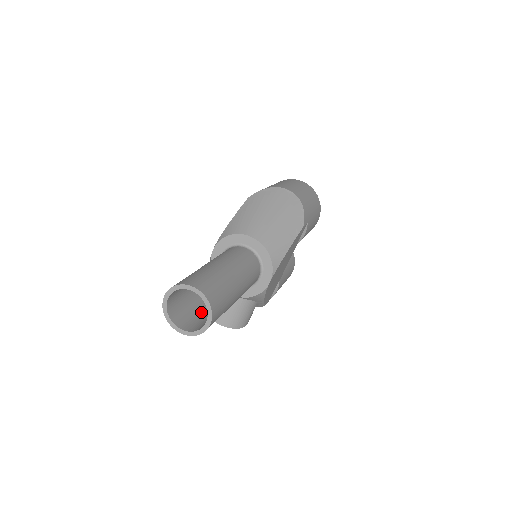
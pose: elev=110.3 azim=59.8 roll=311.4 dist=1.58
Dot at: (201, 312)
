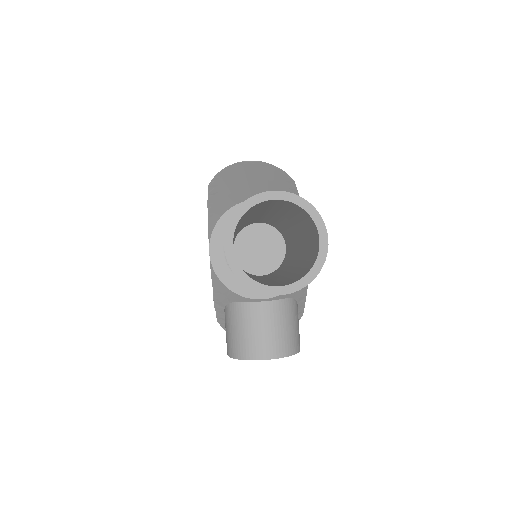
Dot at: (275, 281)
